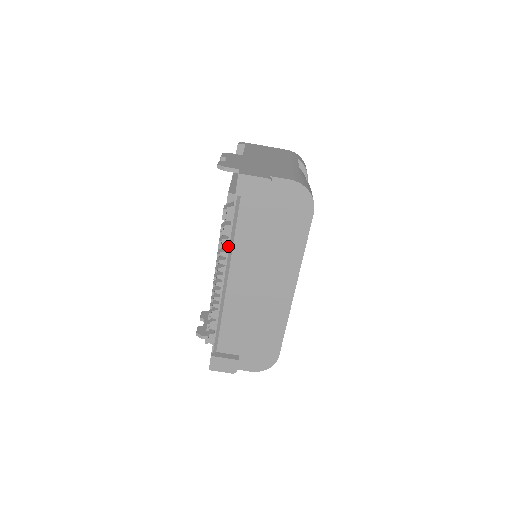
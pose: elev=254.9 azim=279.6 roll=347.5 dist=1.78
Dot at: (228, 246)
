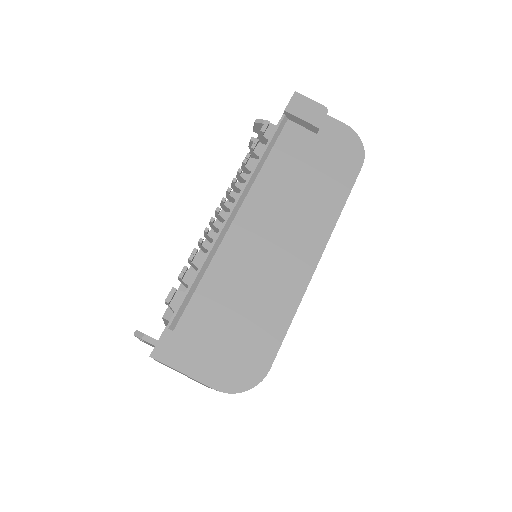
Dot at: (254, 168)
